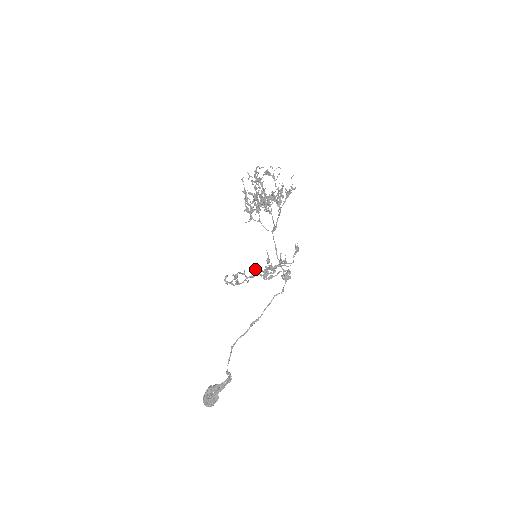
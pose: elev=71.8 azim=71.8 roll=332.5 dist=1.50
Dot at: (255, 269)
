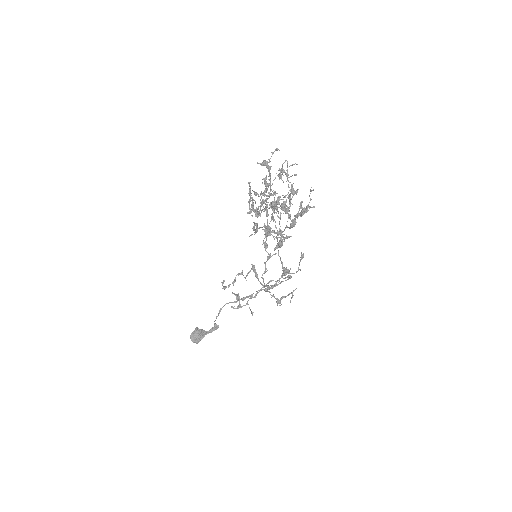
Dot at: (254, 270)
